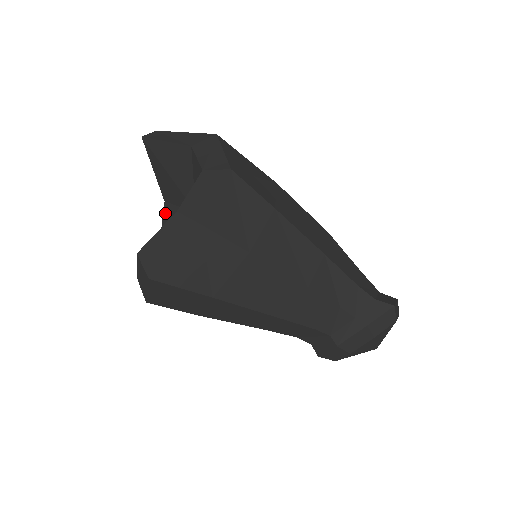
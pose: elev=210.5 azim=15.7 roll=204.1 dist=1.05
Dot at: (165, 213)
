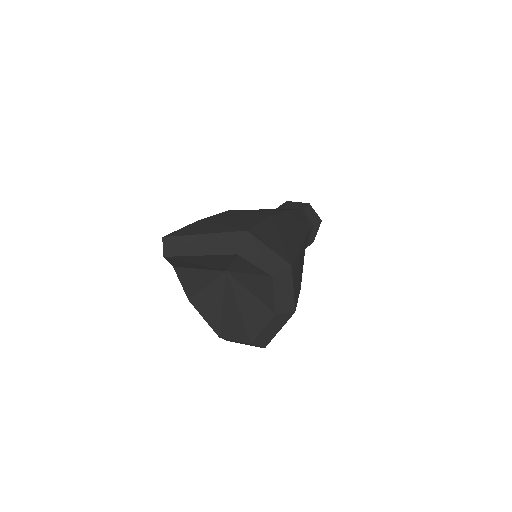
Dot at: (180, 274)
